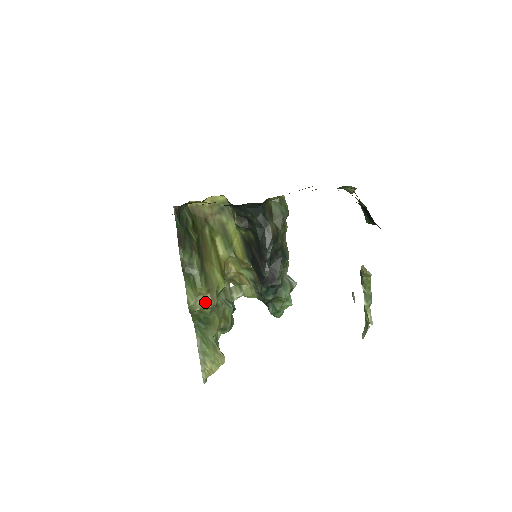
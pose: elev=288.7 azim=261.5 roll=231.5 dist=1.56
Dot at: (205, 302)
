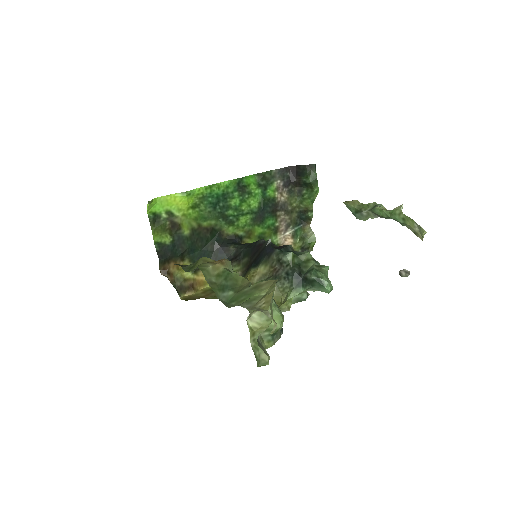
Dot at: (216, 262)
